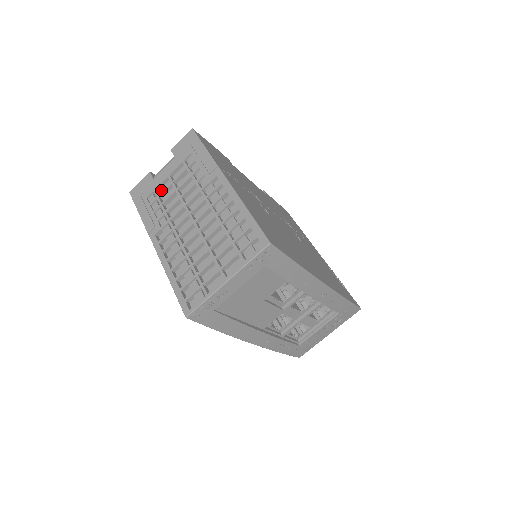
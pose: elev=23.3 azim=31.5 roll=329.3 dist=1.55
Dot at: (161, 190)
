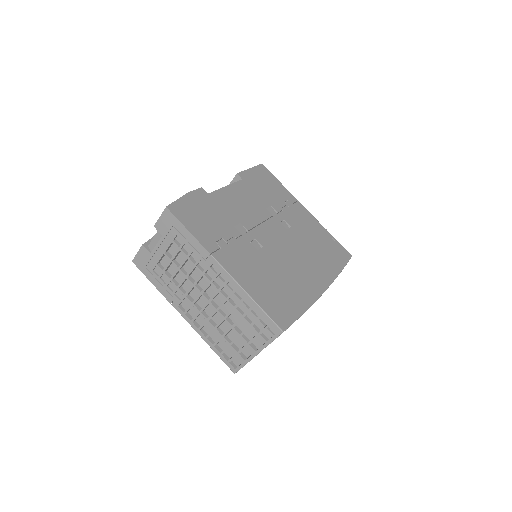
Dot at: (162, 262)
